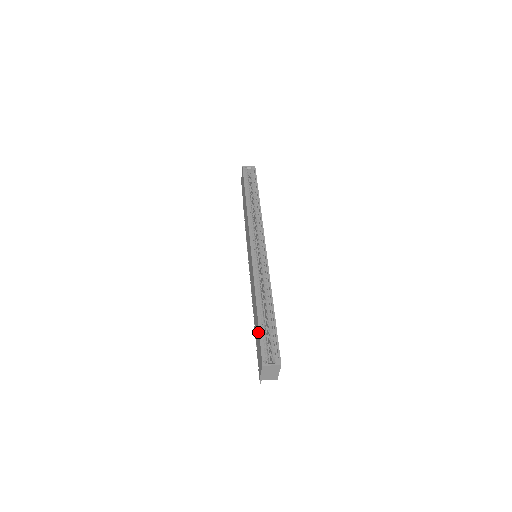
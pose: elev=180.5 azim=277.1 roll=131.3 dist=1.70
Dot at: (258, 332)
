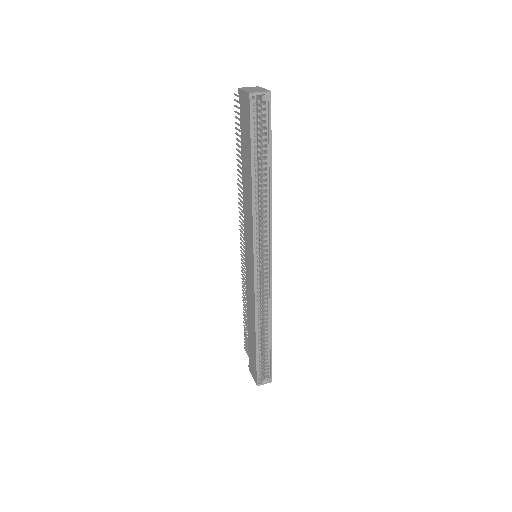
Dot at: (255, 357)
